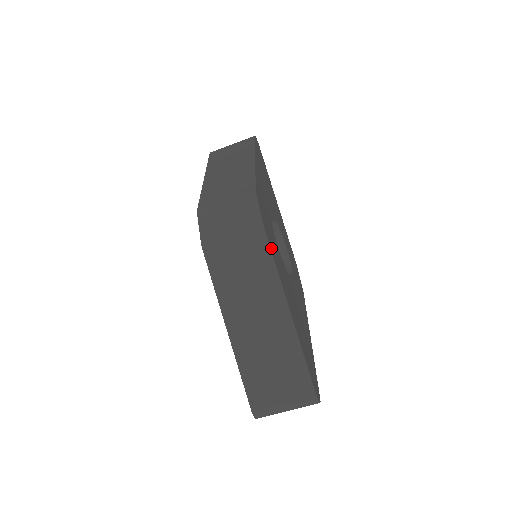
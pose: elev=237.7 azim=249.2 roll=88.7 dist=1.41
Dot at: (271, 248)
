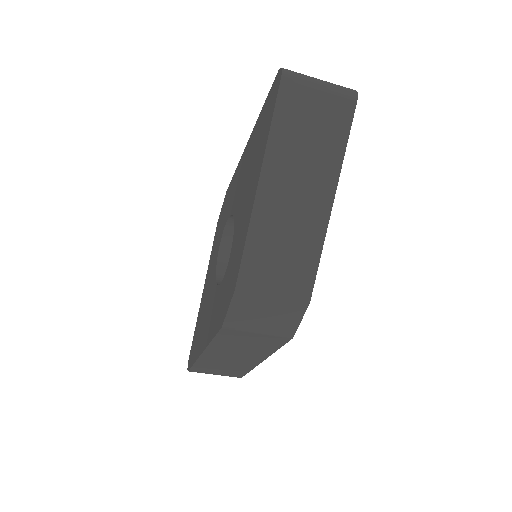
Dot at: occluded
